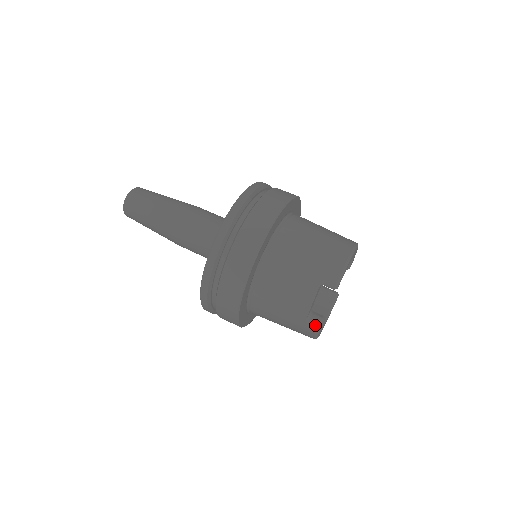
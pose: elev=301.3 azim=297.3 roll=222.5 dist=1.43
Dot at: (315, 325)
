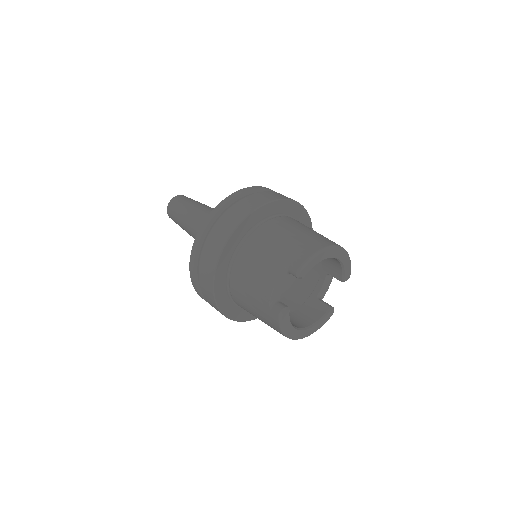
Dot at: (276, 312)
